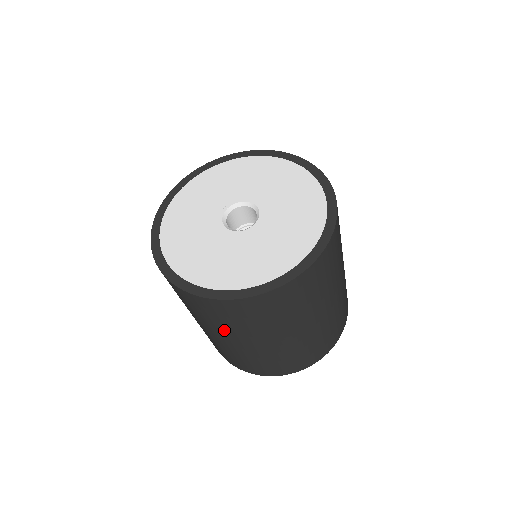
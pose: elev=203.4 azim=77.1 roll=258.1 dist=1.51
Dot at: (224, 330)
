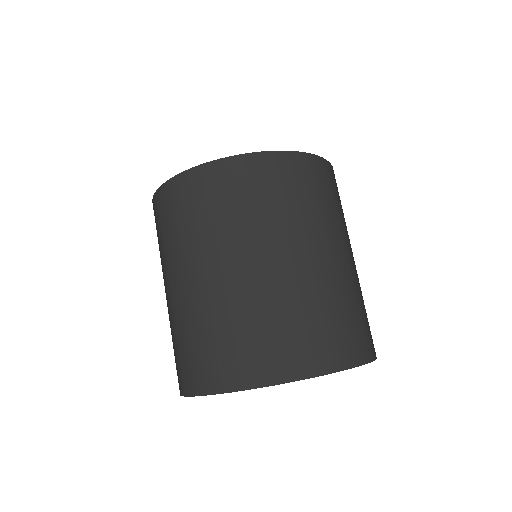
Dot at: (189, 247)
